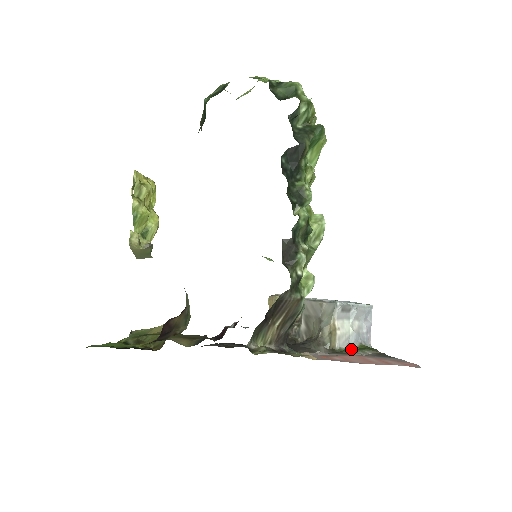
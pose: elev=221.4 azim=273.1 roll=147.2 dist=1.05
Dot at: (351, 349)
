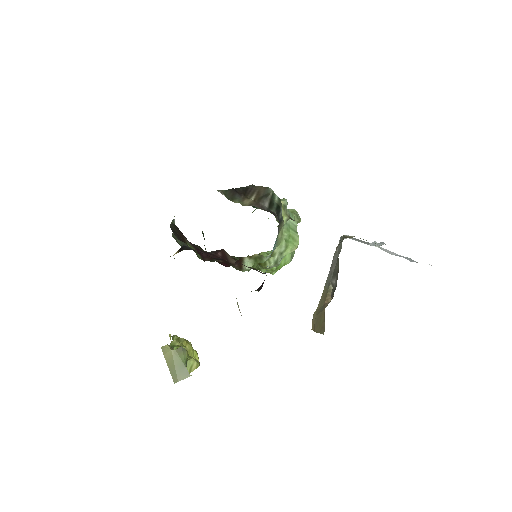
Dot at: occluded
